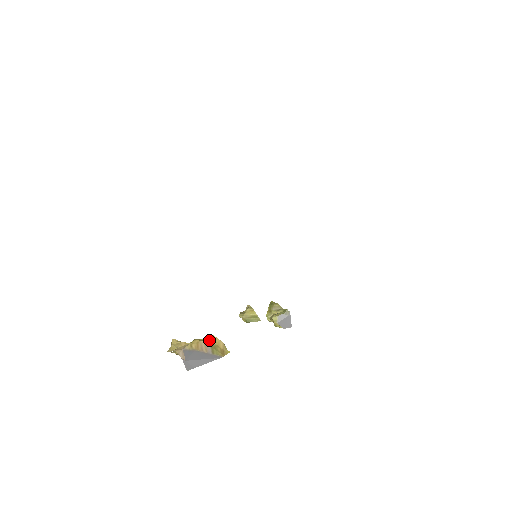
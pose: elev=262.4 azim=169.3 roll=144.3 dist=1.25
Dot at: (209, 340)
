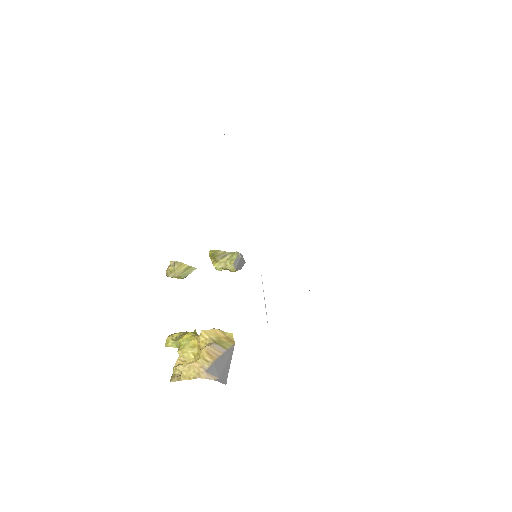
Dot at: (206, 338)
